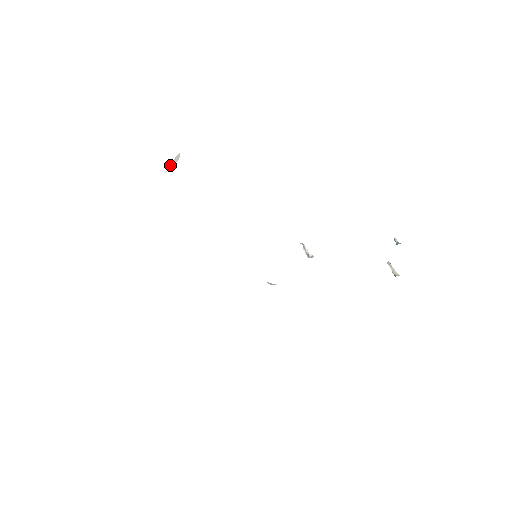
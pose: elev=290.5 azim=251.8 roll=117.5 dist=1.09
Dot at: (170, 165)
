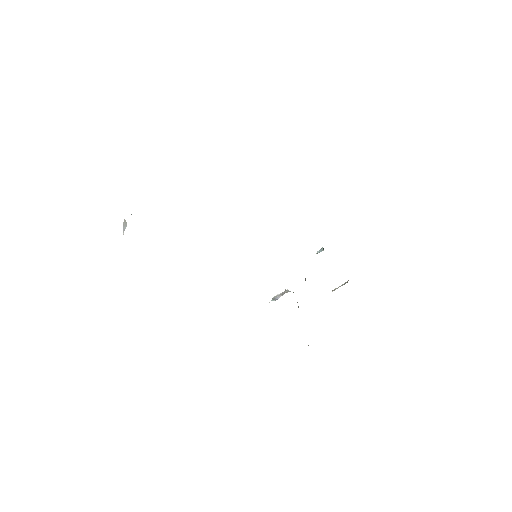
Dot at: (123, 230)
